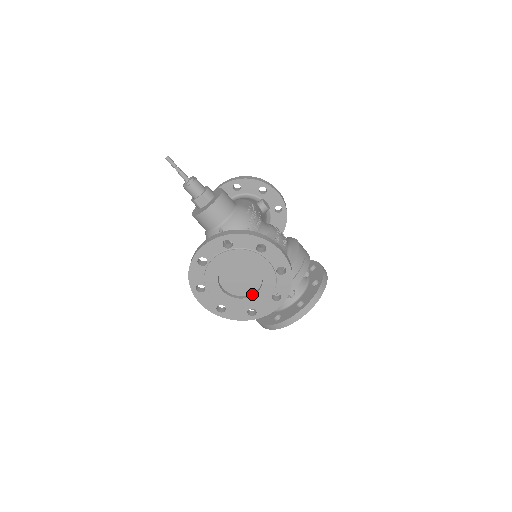
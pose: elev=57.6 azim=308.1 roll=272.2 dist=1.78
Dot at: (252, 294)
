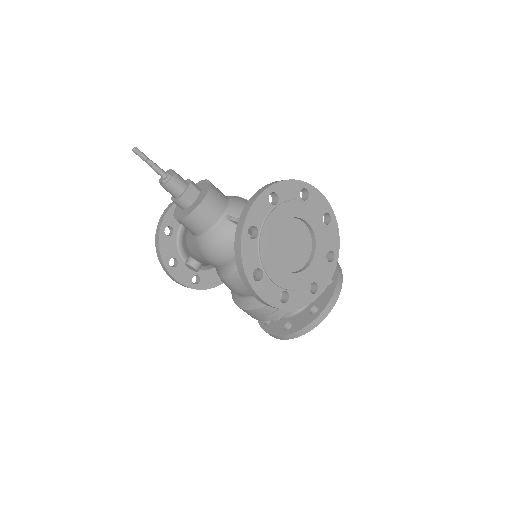
Dot at: (308, 262)
